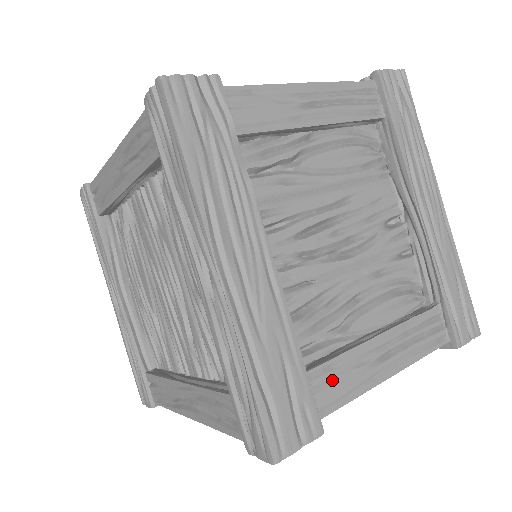
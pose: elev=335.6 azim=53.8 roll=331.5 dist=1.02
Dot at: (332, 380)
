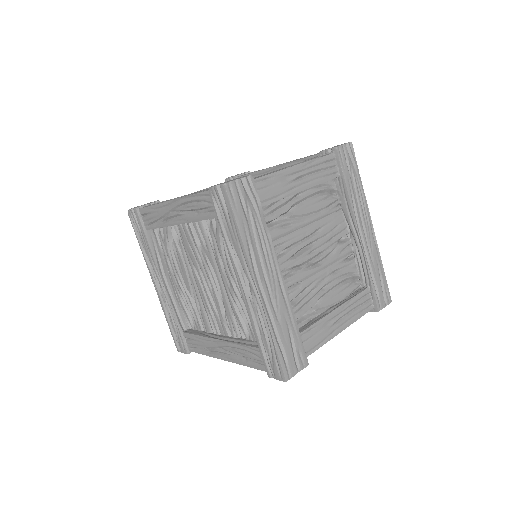
Dot at: (312, 337)
